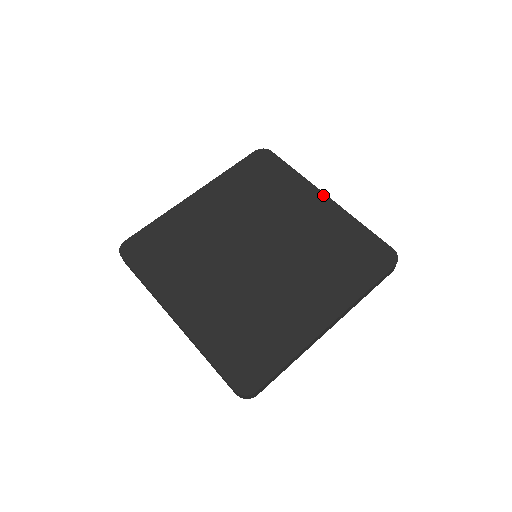
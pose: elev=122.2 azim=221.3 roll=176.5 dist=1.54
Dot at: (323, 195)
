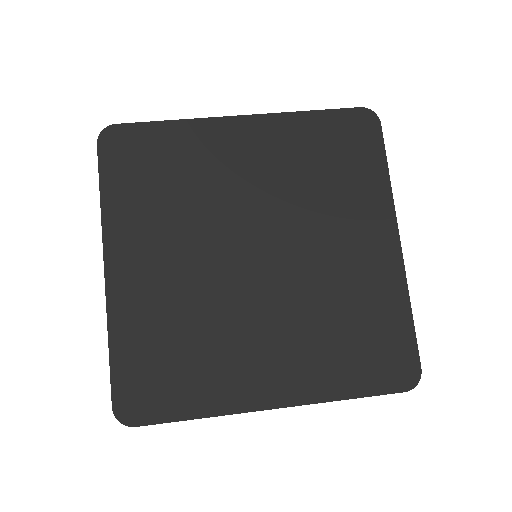
Dot at: (235, 119)
